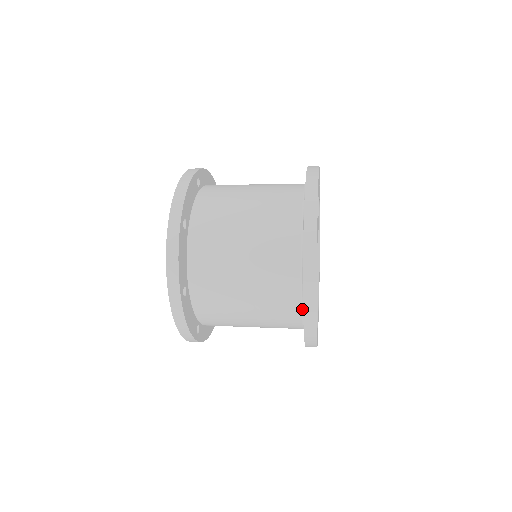
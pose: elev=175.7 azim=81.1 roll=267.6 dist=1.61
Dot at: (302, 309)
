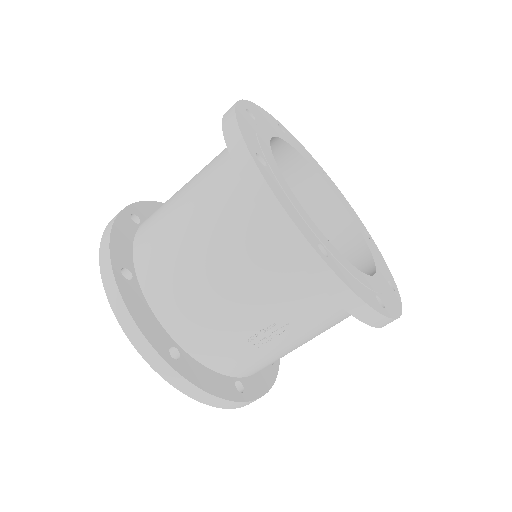
Dot at: occluded
